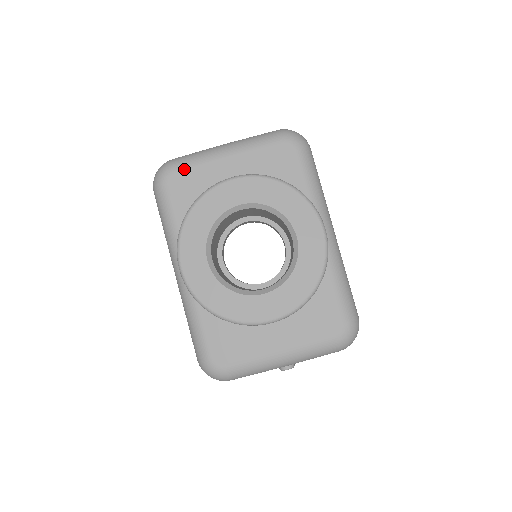
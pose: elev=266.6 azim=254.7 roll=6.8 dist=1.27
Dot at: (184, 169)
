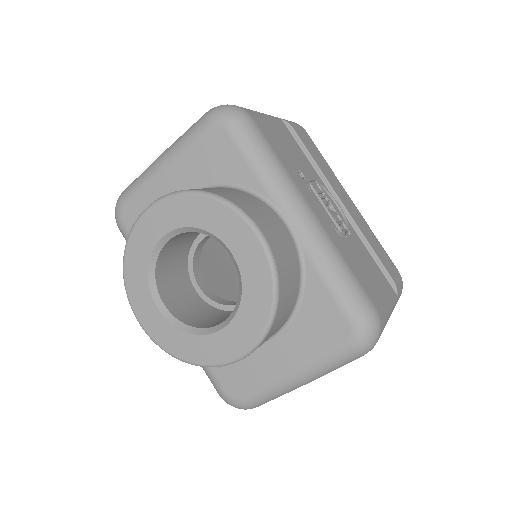
Dot at: (131, 200)
